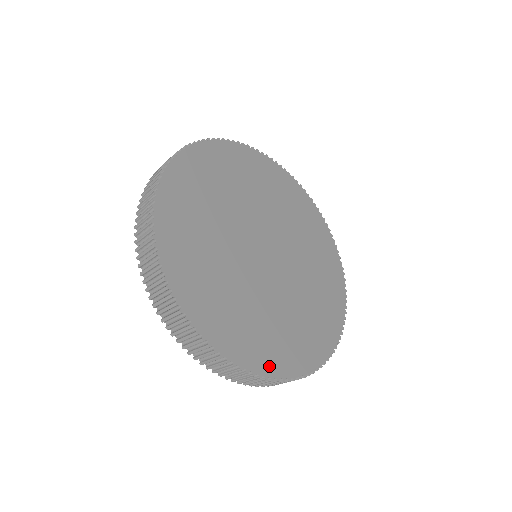
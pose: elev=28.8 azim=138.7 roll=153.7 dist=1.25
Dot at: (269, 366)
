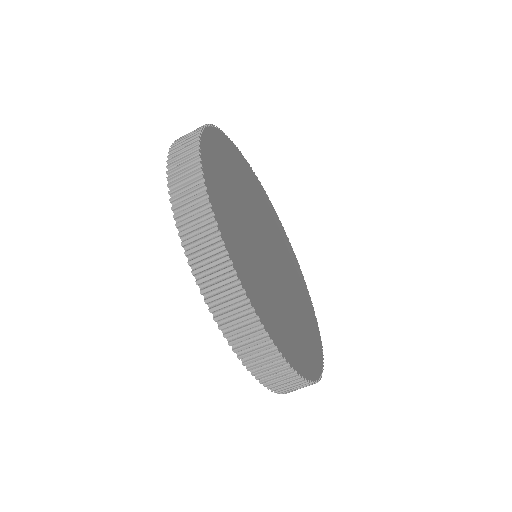
Dot at: (279, 342)
